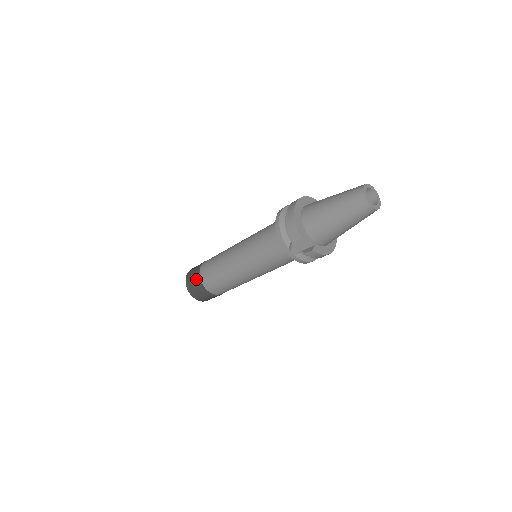
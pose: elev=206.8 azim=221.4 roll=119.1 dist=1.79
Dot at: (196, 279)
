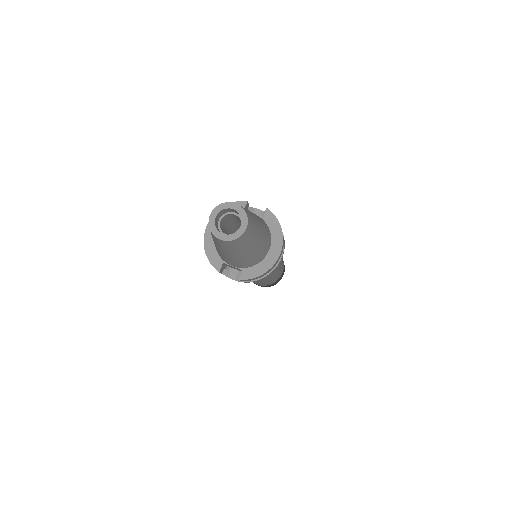
Dot at: occluded
